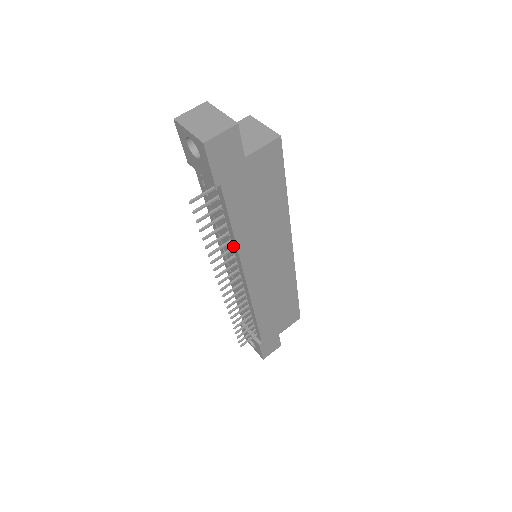
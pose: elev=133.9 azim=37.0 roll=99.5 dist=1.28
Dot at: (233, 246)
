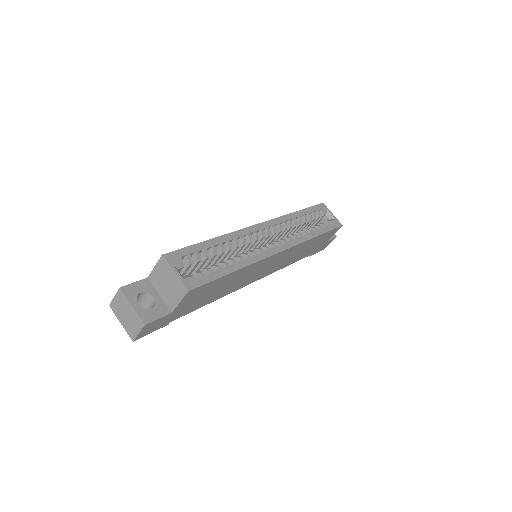
Dot at: occluded
